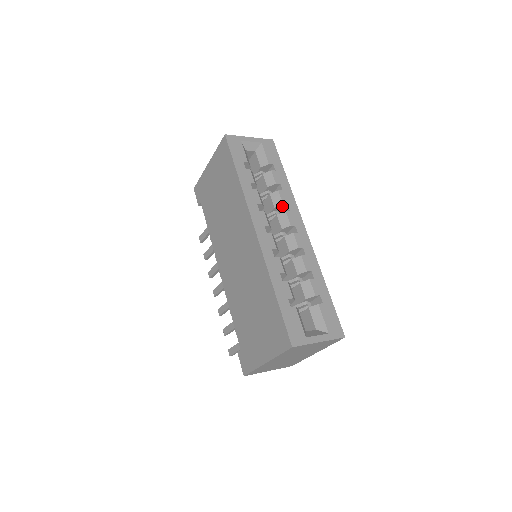
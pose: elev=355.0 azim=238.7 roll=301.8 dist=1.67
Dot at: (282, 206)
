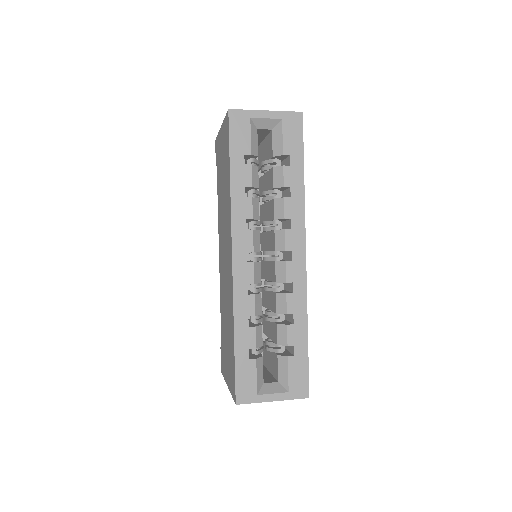
Dot at: (285, 219)
